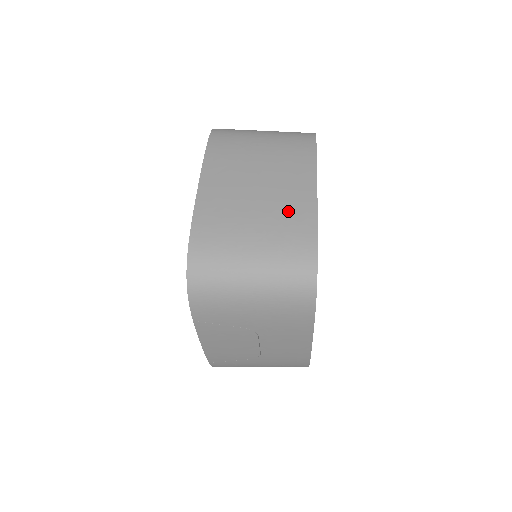
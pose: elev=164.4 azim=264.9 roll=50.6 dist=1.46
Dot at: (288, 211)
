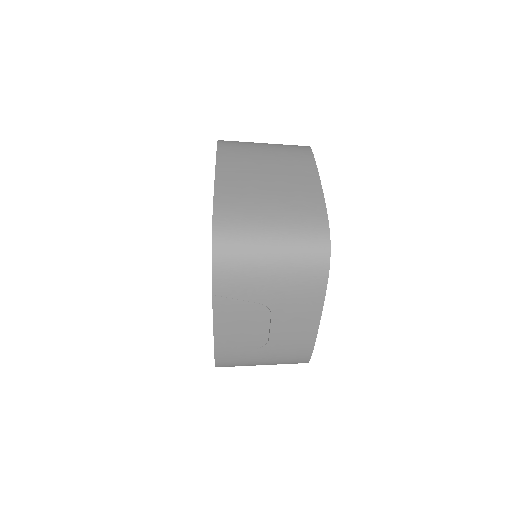
Dot at: (298, 194)
